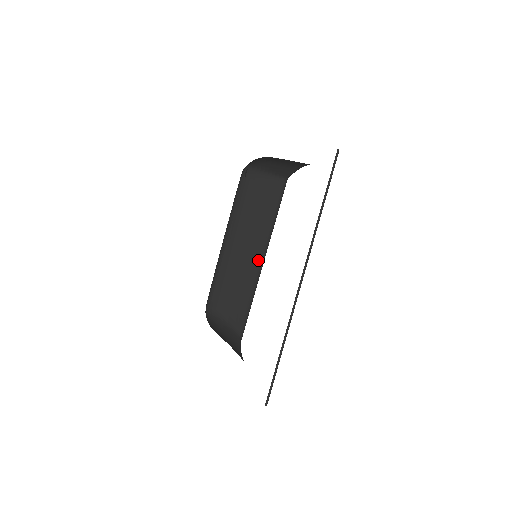
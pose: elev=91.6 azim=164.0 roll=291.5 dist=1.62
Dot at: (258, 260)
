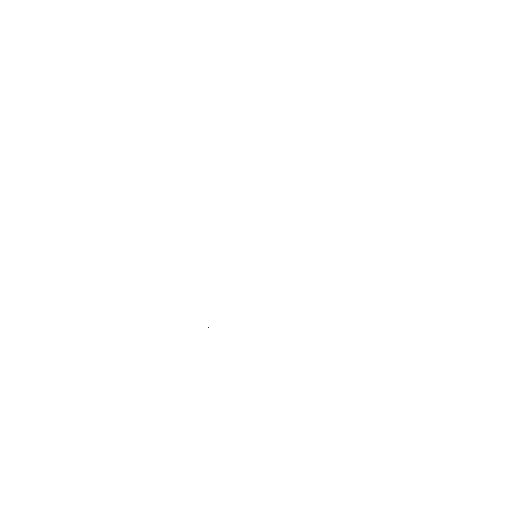
Dot at: occluded
